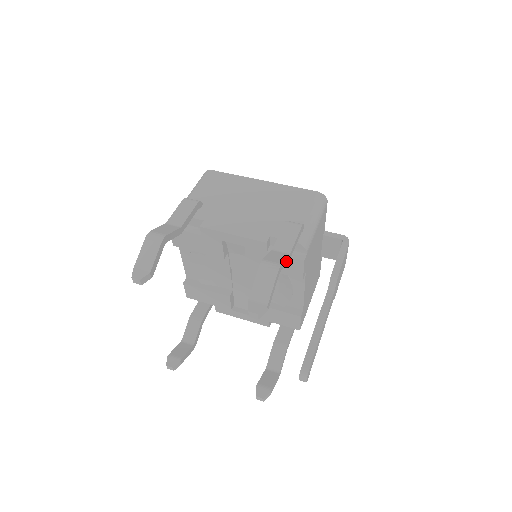
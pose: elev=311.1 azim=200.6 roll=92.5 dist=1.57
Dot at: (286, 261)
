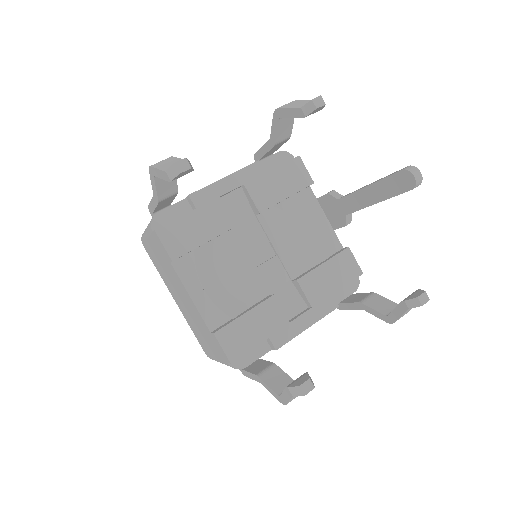
Dot at: (289, 126)
